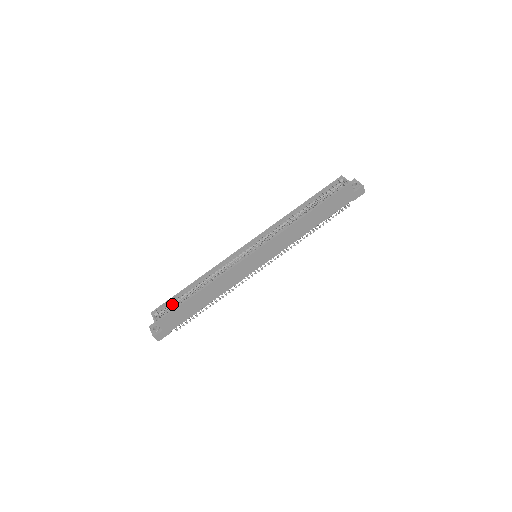
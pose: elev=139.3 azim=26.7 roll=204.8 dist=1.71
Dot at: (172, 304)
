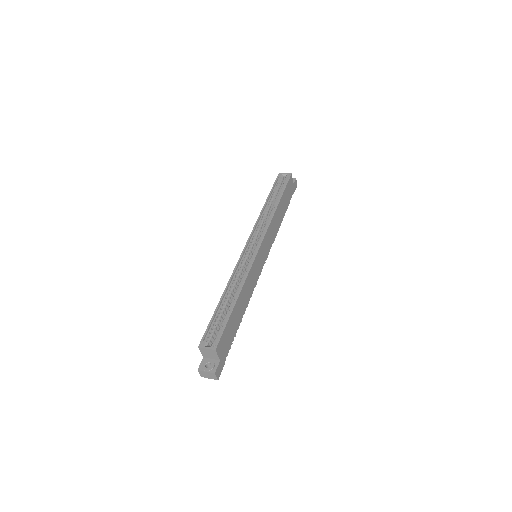
Dot at: (215, 327)
